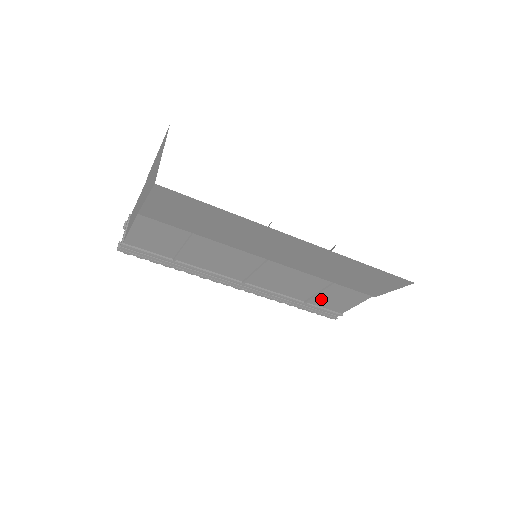
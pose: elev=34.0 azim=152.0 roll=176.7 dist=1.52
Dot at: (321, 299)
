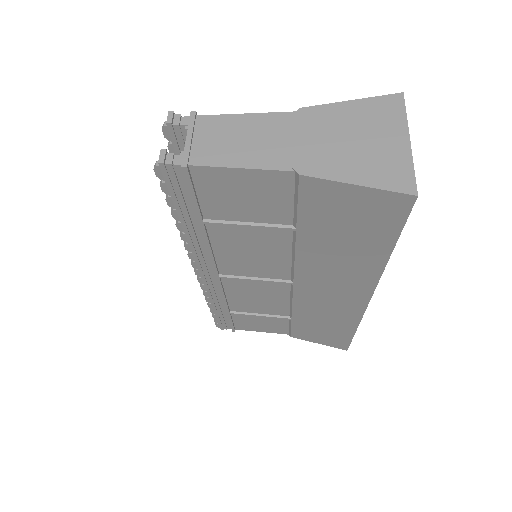
Dot at: (248, 317)
